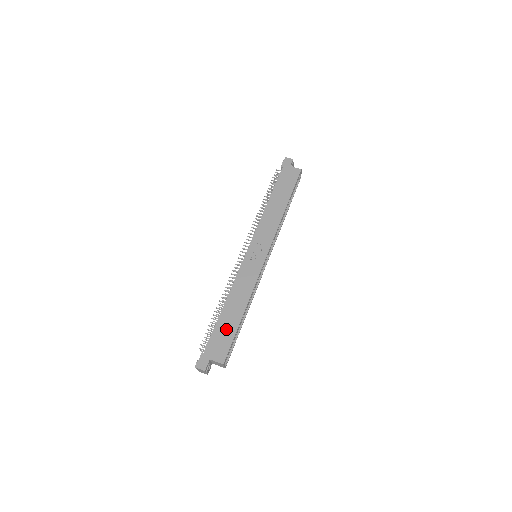
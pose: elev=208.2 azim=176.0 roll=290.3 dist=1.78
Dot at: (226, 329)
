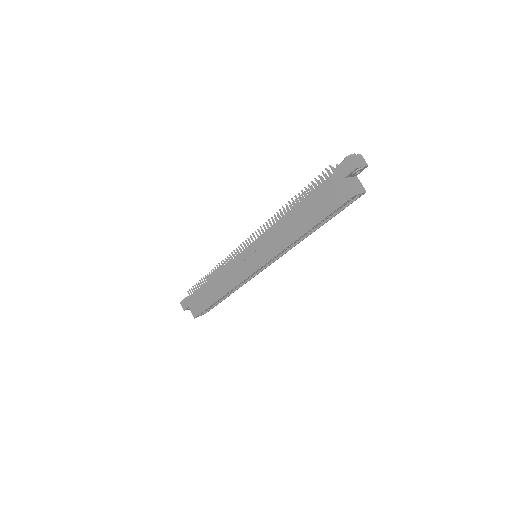
Dot at: (204, 298)
